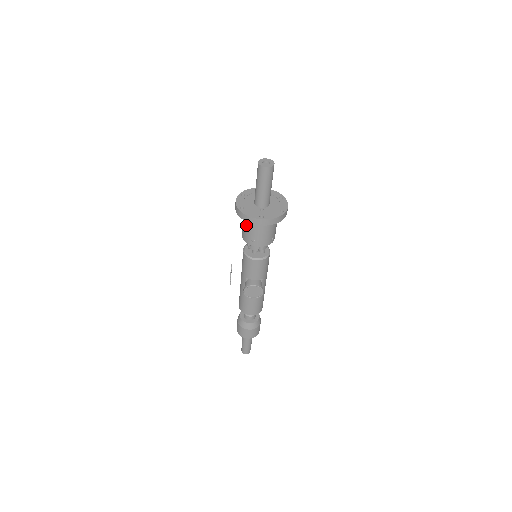
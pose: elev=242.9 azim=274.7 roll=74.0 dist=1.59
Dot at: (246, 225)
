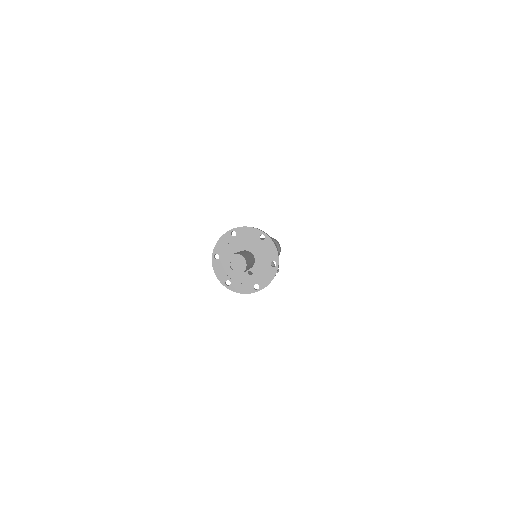
Dot at: occluded
